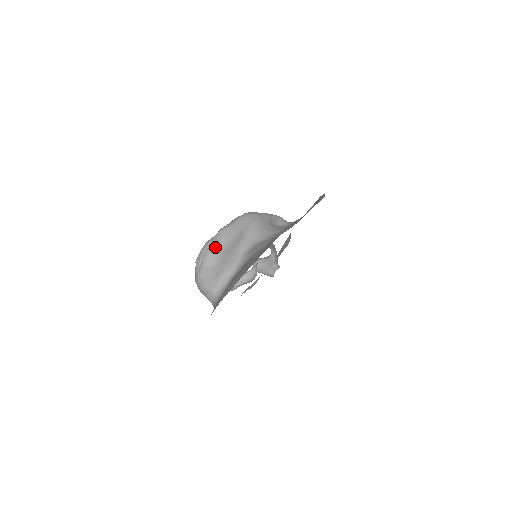
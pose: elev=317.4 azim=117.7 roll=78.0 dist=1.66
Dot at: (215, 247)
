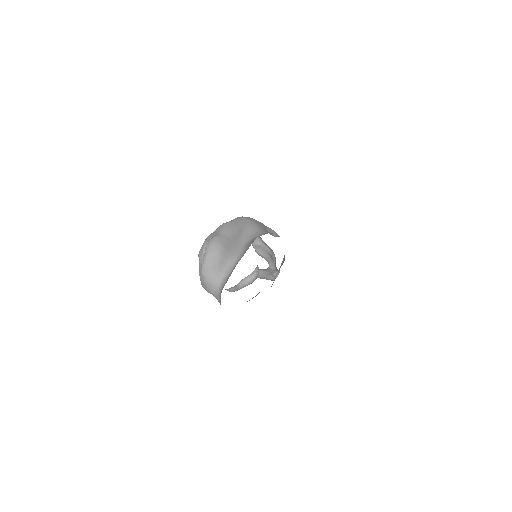
Dot at: (217, 237)
